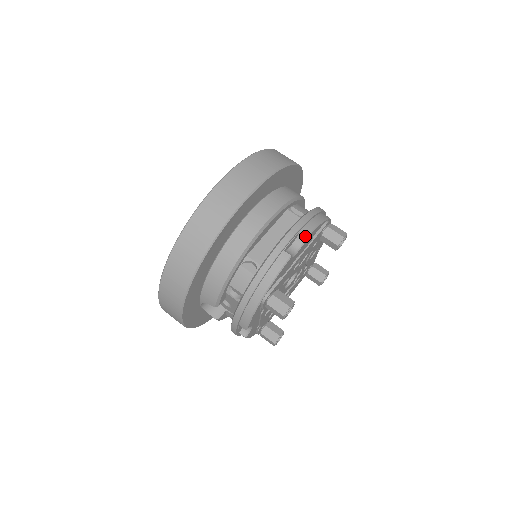
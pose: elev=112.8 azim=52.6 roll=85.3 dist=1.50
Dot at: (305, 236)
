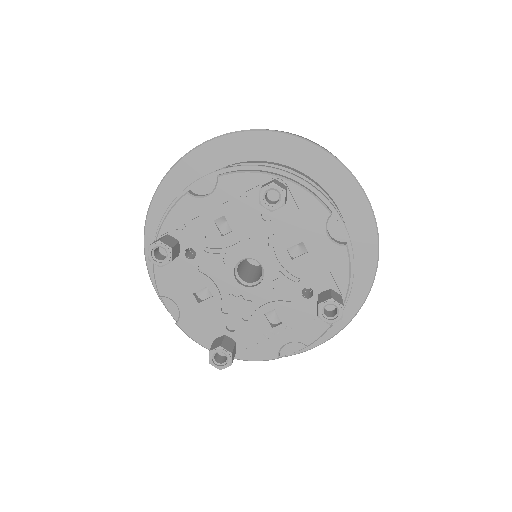
Dot at: (346, 244)
